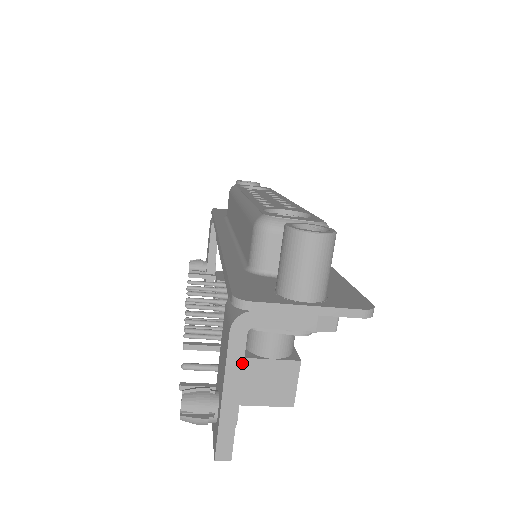
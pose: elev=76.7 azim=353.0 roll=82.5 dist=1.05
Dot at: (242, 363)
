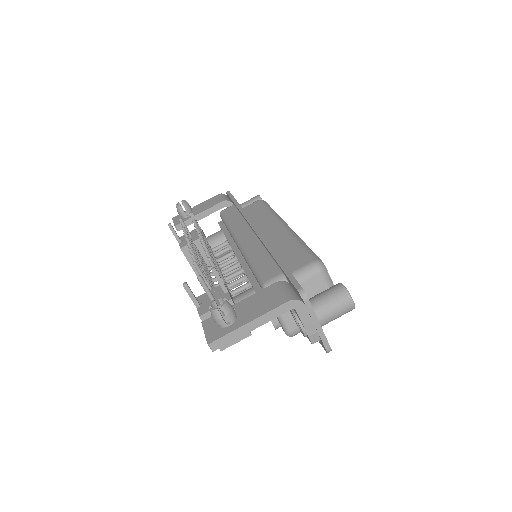
Dot at: (274, 318)
